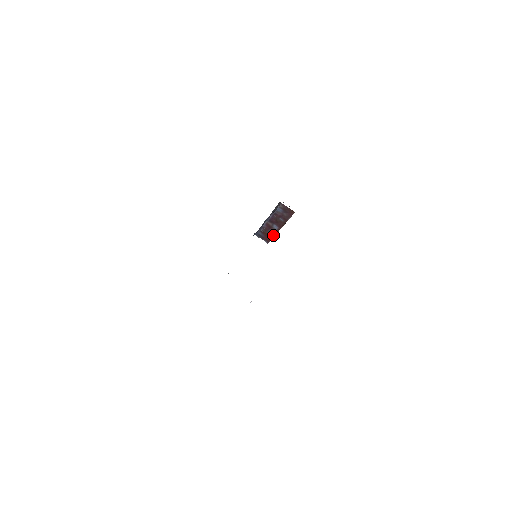
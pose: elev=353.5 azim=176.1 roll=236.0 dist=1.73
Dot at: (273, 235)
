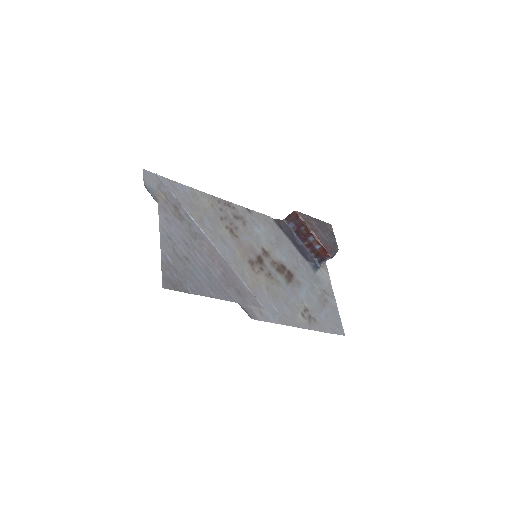
Dot at: (321, 246)
